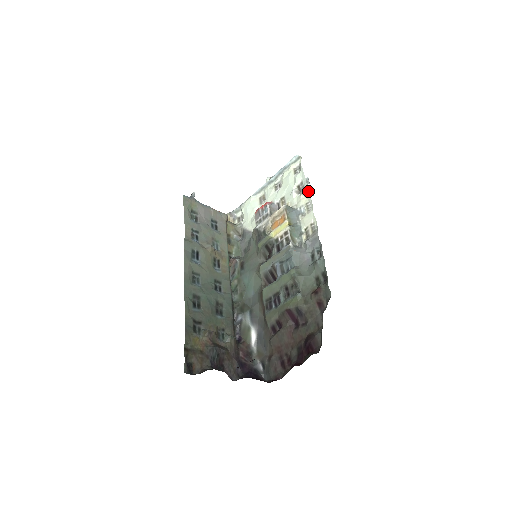
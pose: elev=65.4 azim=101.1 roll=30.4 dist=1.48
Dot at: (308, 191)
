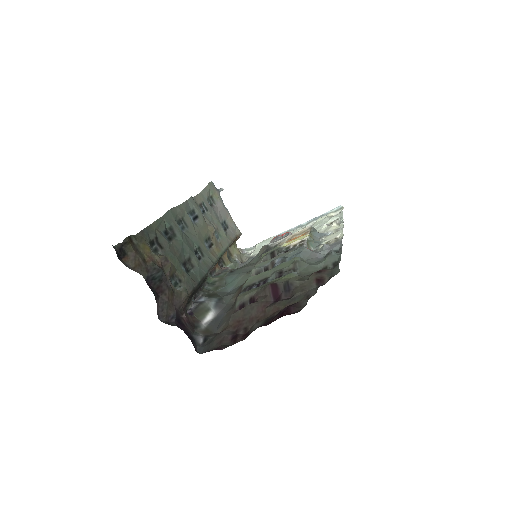
Dot at: (342, 221)
